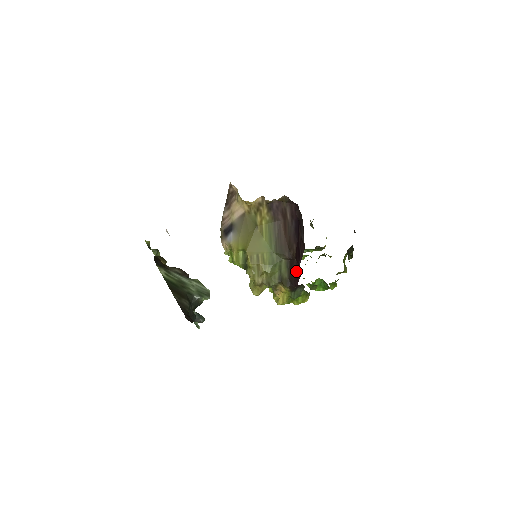
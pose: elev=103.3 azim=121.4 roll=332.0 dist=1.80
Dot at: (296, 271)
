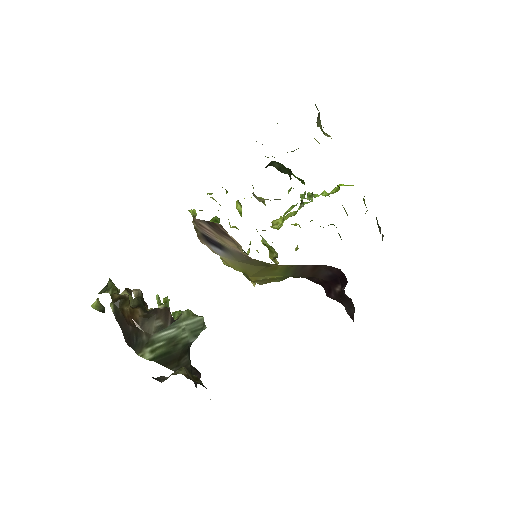
Dot at: (316, 281)
